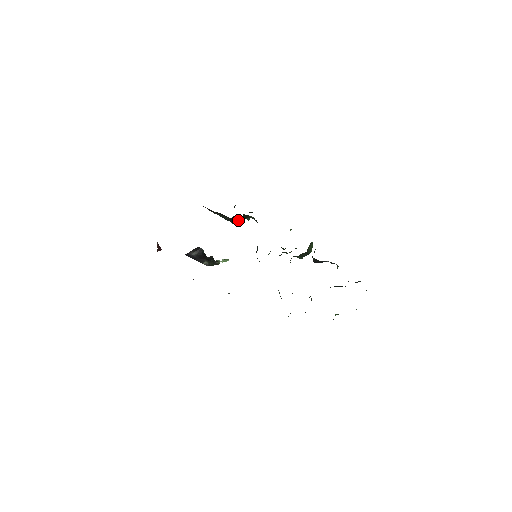
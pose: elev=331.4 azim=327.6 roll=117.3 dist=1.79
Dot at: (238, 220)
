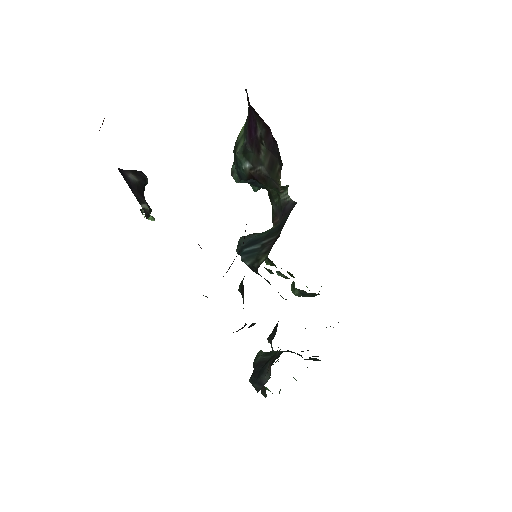
Dot at: (276, 186)
